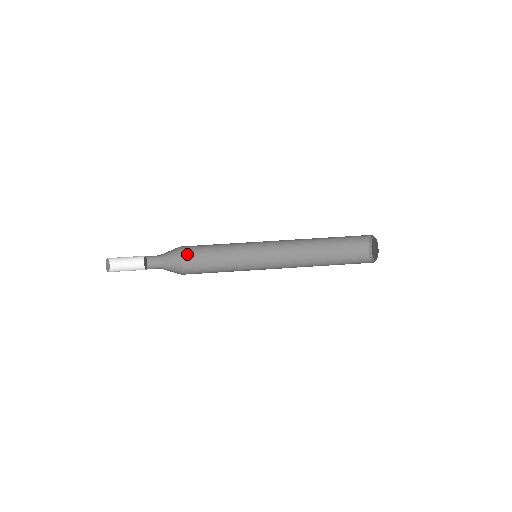
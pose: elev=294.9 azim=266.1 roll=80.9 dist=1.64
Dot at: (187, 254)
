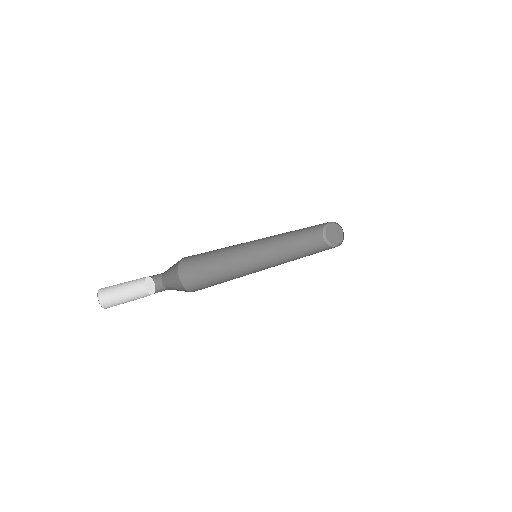
Dot at: (183, 270)
